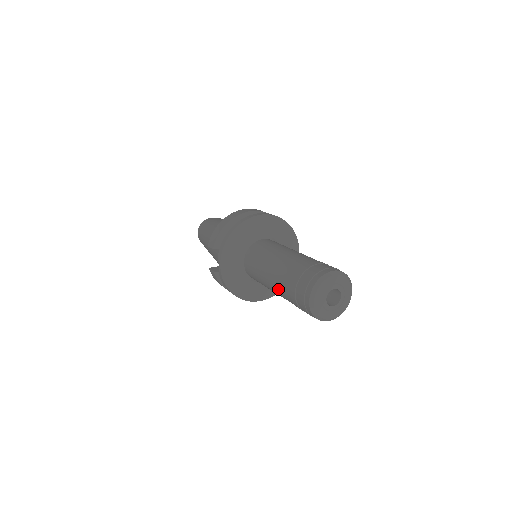
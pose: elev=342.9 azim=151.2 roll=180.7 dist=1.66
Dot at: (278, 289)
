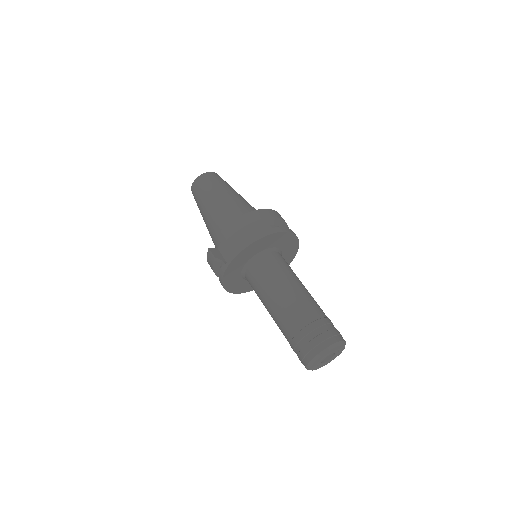
Dot at: (280, 320)
